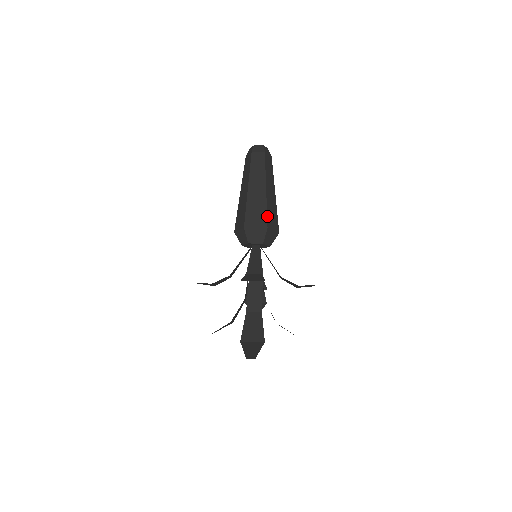
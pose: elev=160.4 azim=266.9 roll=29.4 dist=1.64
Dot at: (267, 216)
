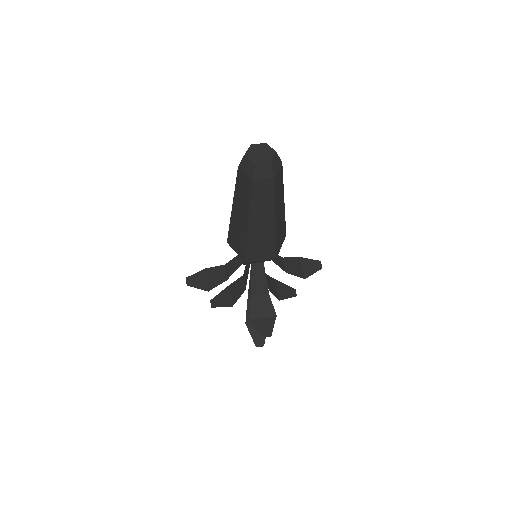
Dot at: (276, 248)
